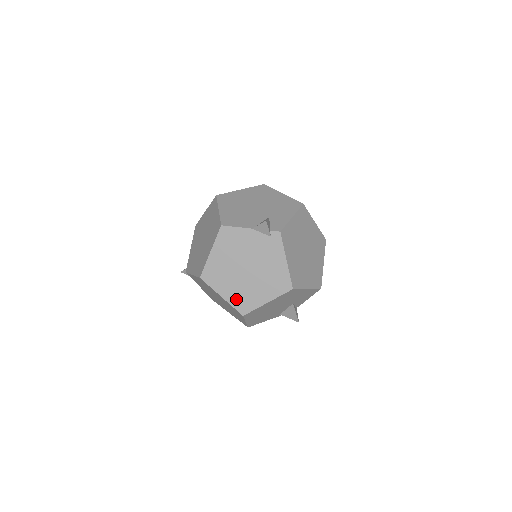
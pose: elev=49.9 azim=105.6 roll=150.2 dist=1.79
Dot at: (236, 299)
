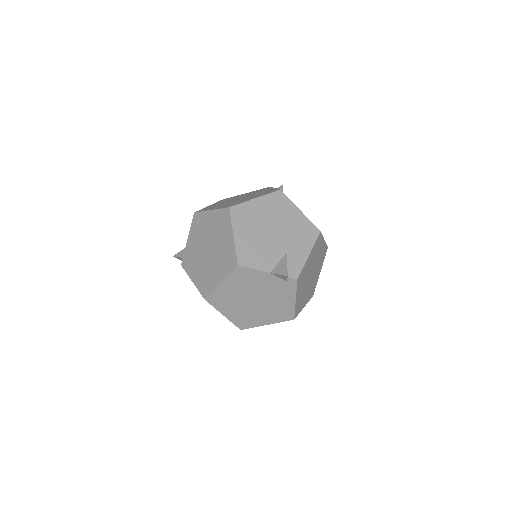
Dot at: (237, 319)
